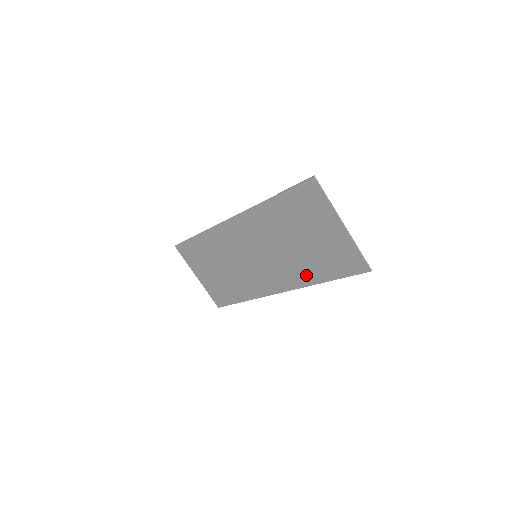
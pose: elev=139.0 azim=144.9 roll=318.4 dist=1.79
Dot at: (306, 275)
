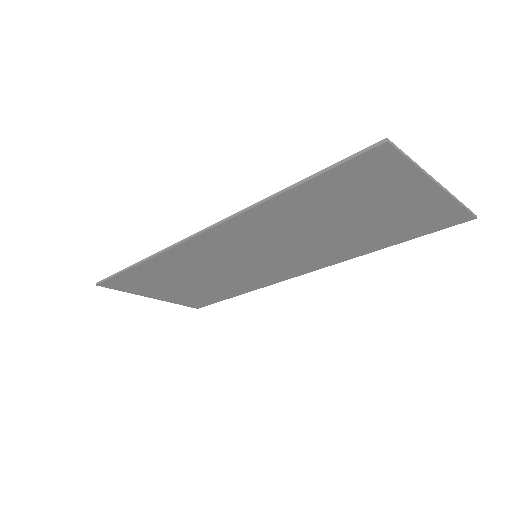
Dot at: (352, 250)
